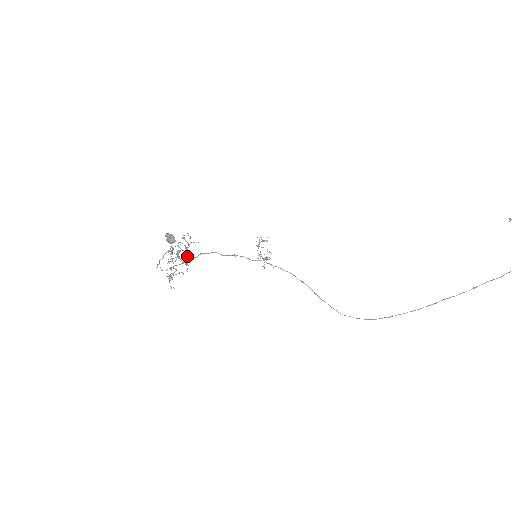
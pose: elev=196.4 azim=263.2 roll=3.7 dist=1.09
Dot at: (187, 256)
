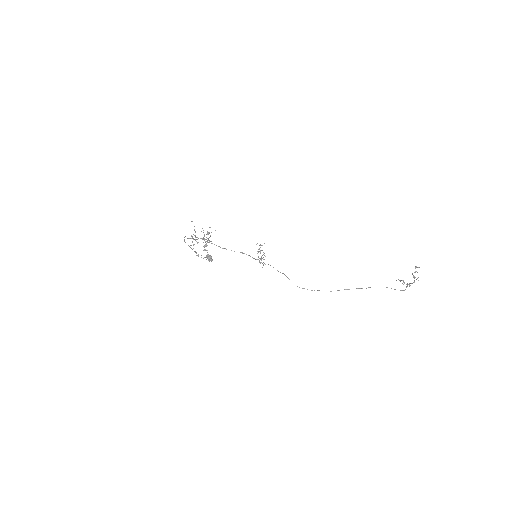
Dot at: occluded
